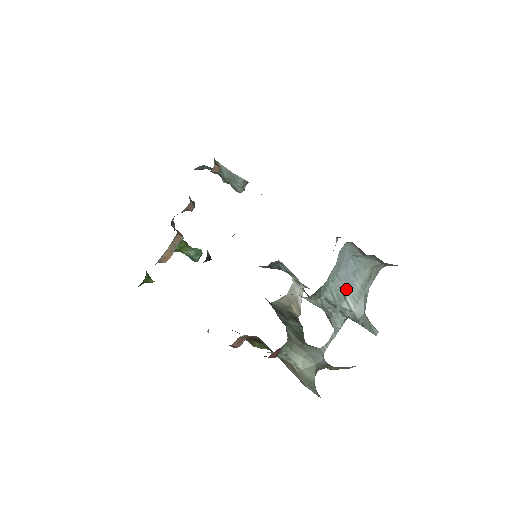
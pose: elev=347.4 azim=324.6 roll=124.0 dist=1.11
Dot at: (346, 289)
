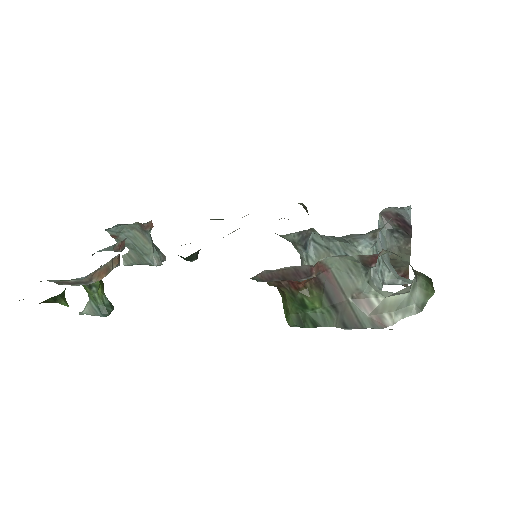
Dot at: occluded
